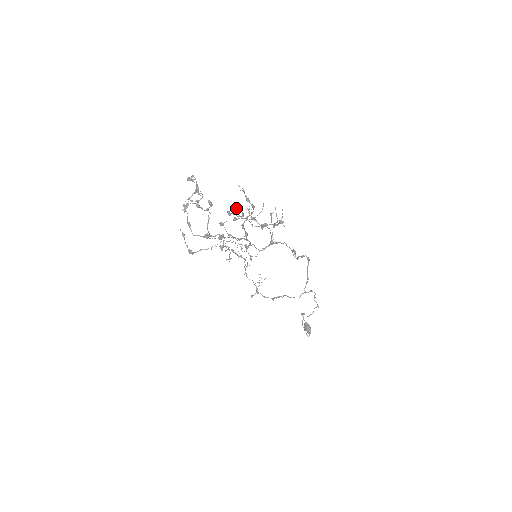
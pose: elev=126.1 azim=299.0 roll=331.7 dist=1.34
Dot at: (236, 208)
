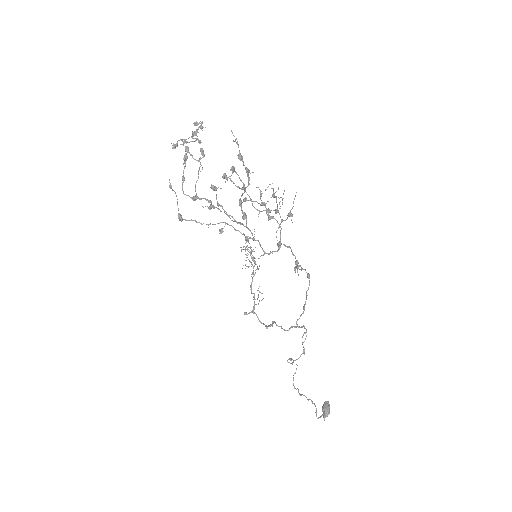
Dot at: occluded
